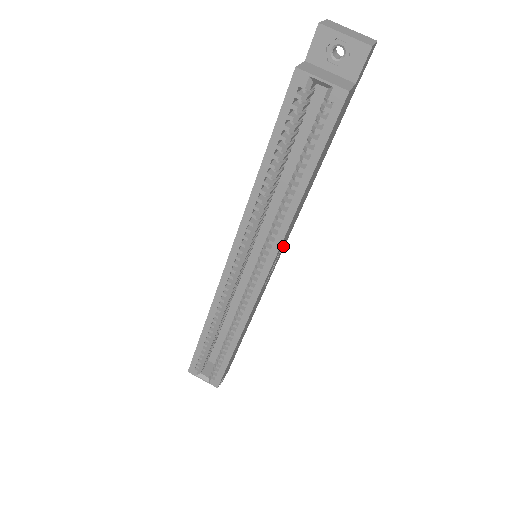
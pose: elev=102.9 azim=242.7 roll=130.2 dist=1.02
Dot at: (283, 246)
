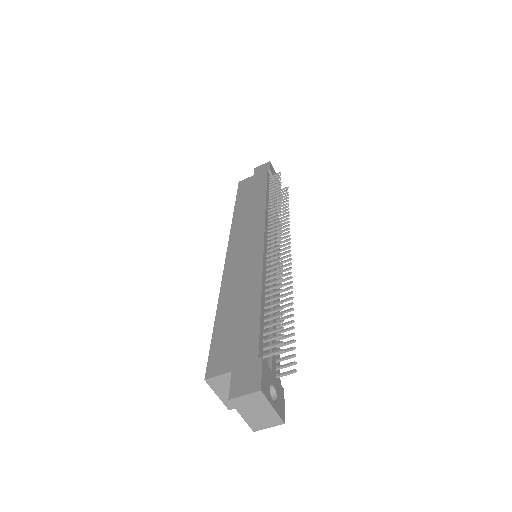
Dot at: occluded
